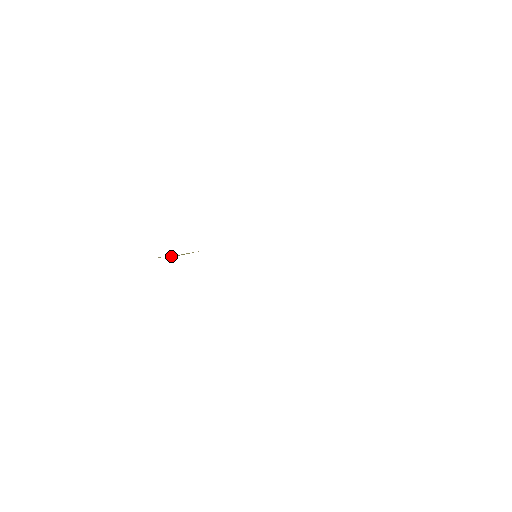
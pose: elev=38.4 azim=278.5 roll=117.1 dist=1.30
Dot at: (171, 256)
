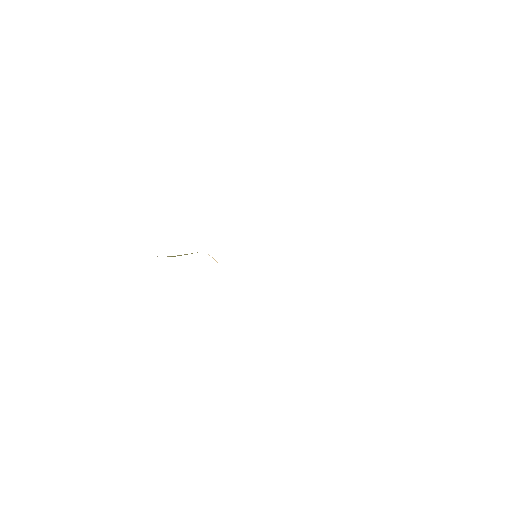
Dot at: (174, 256)
